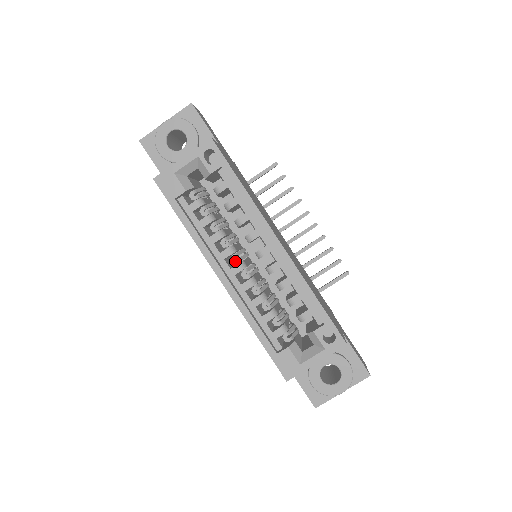
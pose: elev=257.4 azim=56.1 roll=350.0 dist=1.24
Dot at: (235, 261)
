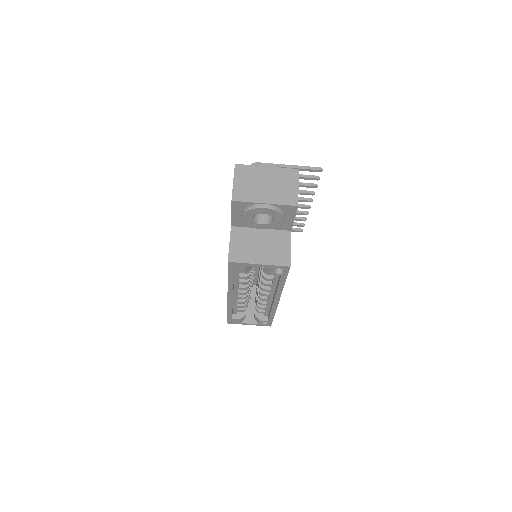
Dot at: occluded
